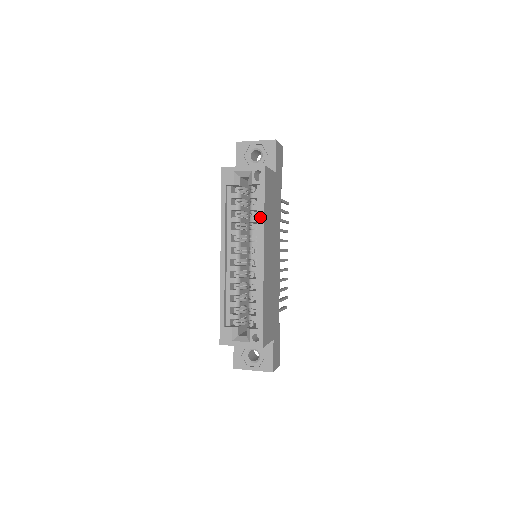
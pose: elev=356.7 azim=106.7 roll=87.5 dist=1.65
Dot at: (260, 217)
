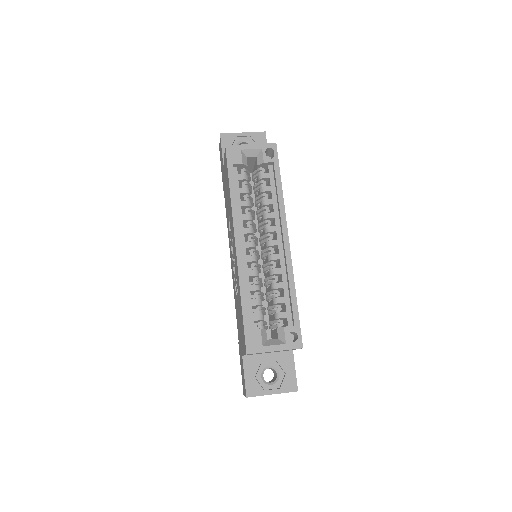
Dot at: (278, 197)
